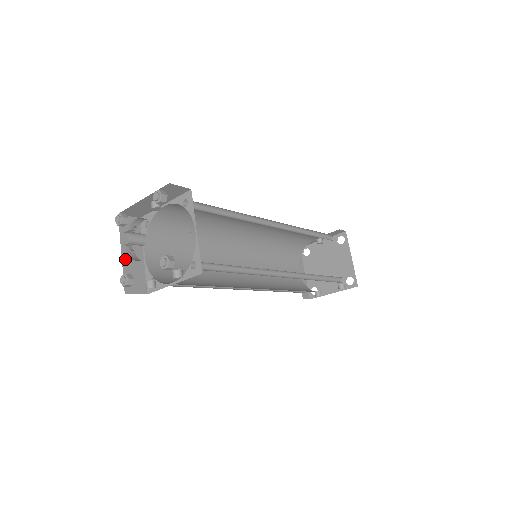
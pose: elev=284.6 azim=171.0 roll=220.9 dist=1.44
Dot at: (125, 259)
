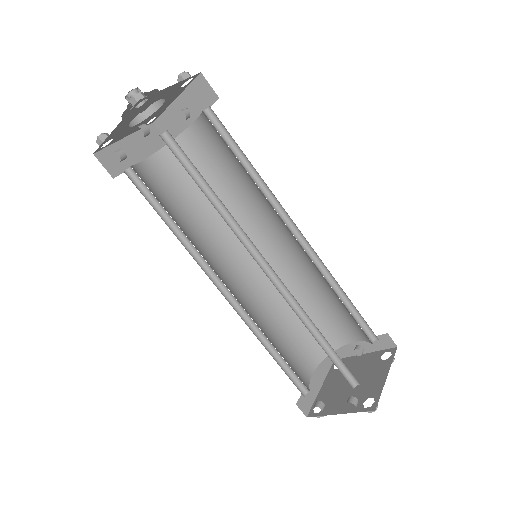
Dot at: (124, 143)
